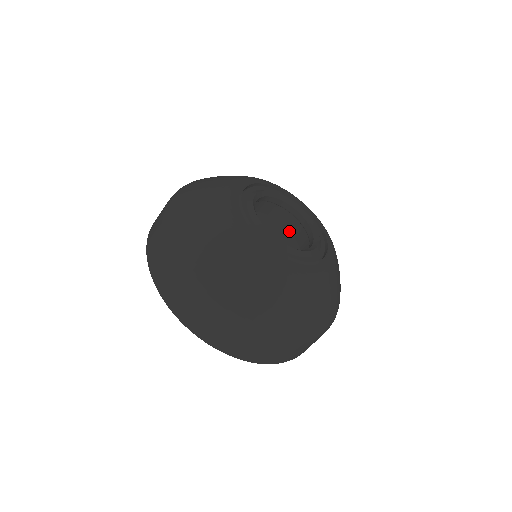
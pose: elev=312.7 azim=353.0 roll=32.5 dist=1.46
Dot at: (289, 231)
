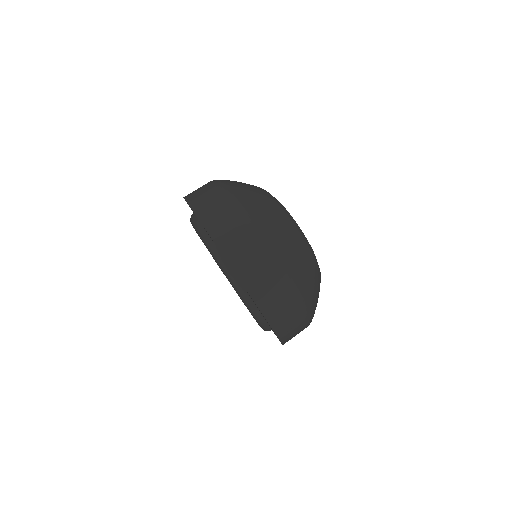
Dot at: occluded
